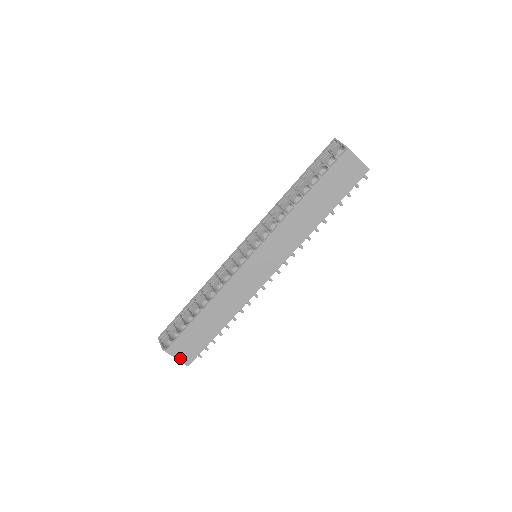
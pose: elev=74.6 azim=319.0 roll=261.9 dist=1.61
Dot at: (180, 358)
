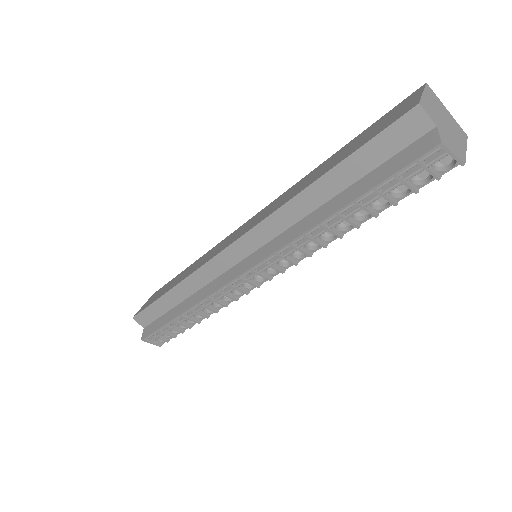
Dot at: occluded
